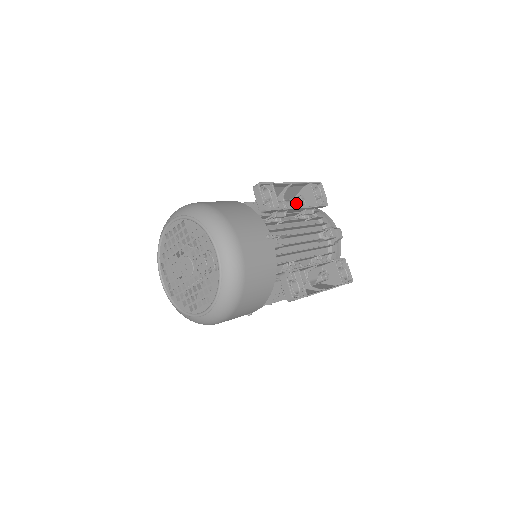
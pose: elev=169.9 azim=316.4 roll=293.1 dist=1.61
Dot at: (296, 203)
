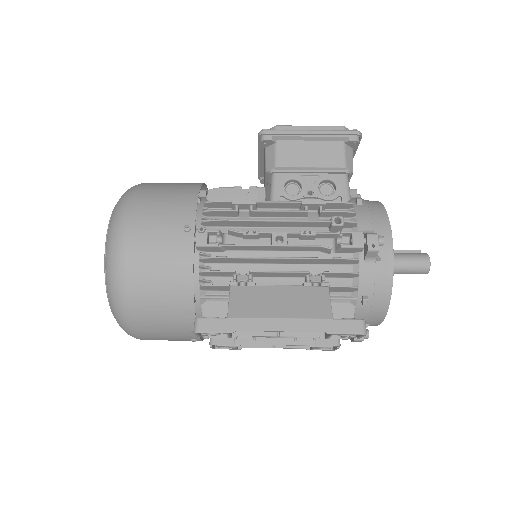
Dot at: occluded
